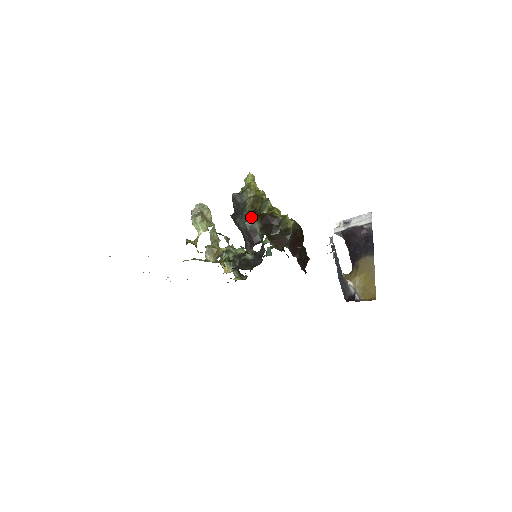
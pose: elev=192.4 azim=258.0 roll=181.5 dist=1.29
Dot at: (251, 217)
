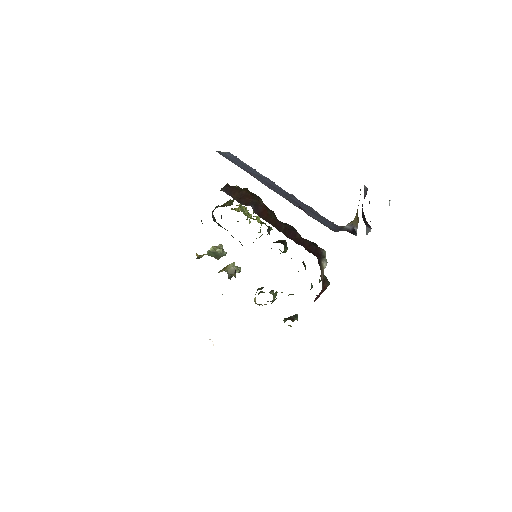
Dot at: (217, 206)
